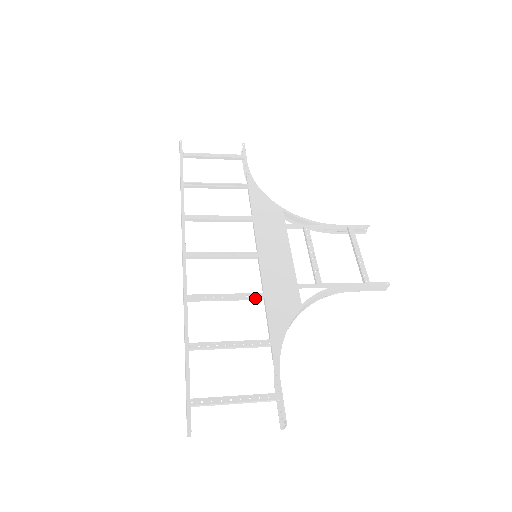
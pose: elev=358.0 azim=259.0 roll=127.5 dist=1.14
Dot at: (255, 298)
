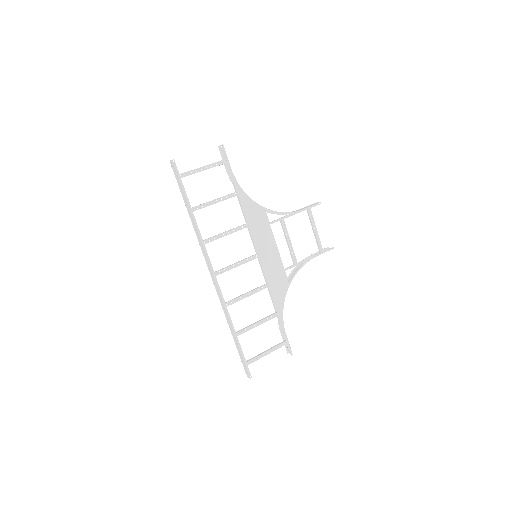
Dot at: occluded
